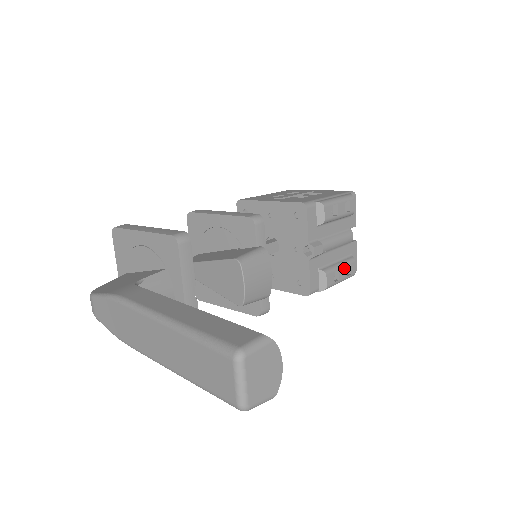
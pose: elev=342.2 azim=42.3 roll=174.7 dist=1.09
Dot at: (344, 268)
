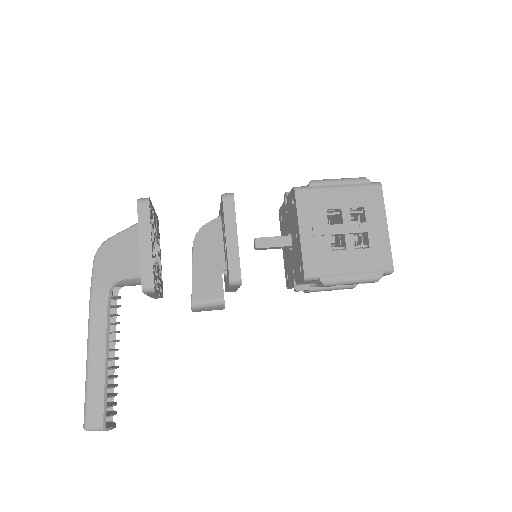
Dot at: (336, 289)
